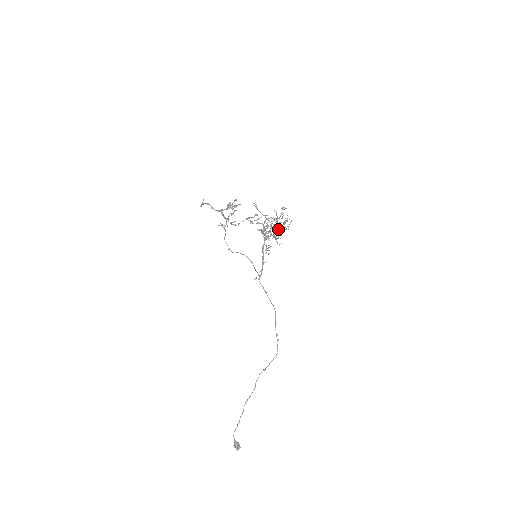
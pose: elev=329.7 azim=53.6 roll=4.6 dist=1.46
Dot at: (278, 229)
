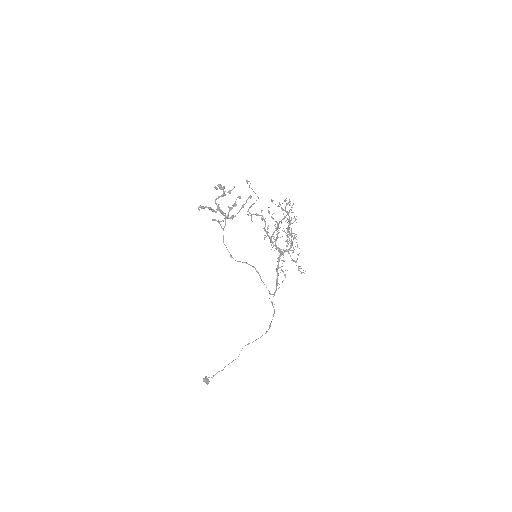
Dot at: occluded
